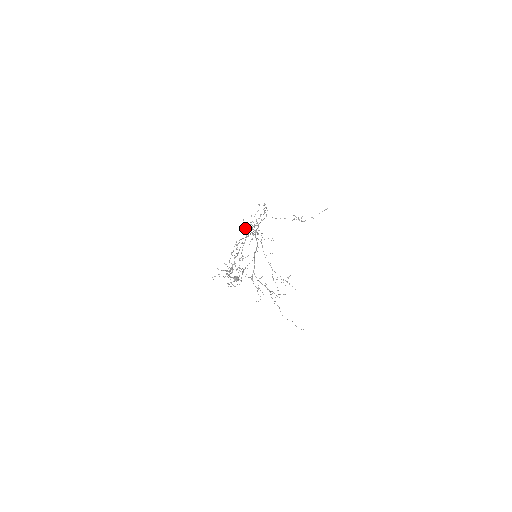
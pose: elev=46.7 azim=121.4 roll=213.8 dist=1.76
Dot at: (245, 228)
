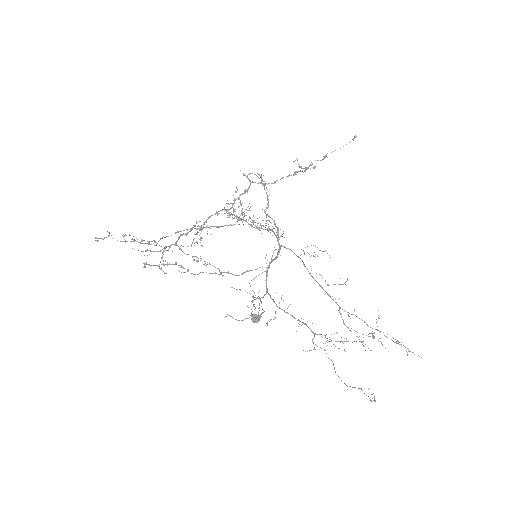
Dot at: occluded
